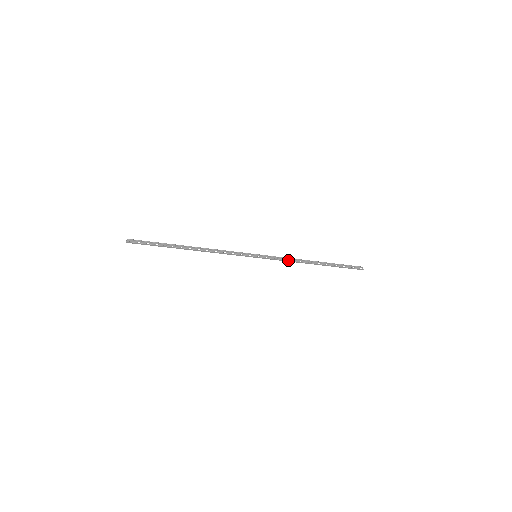
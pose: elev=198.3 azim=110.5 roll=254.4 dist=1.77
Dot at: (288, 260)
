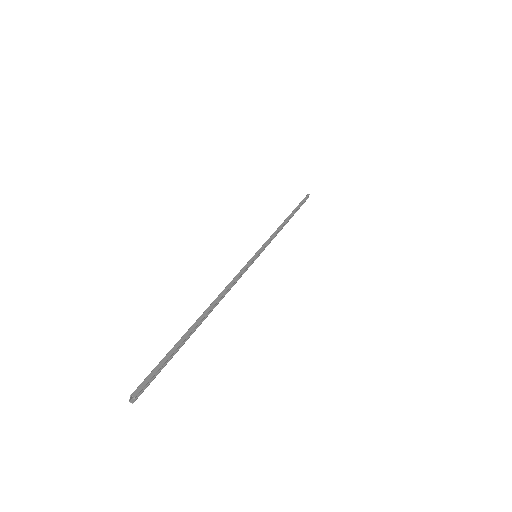
Dot at: occluded
